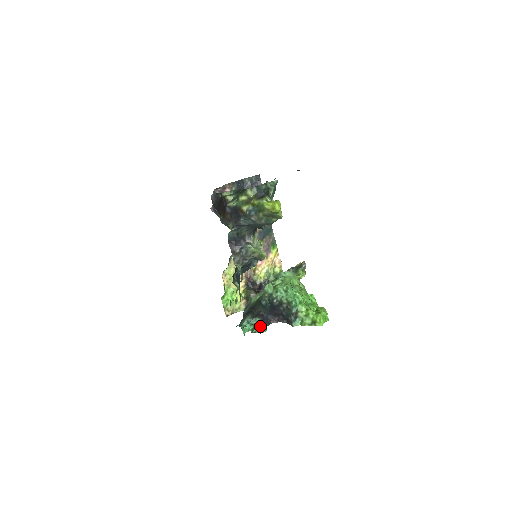
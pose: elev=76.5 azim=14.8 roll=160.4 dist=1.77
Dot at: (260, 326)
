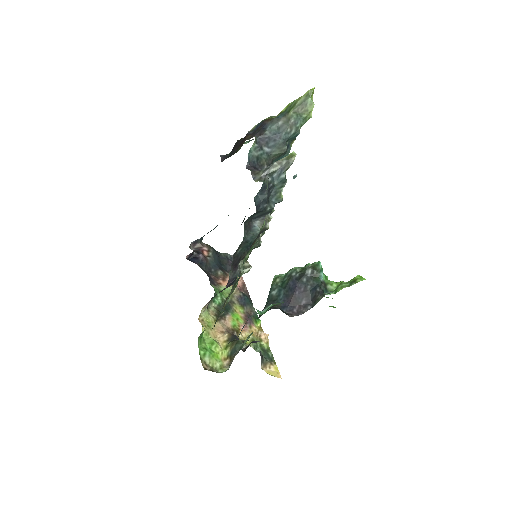
Dot at: (278, 303)
